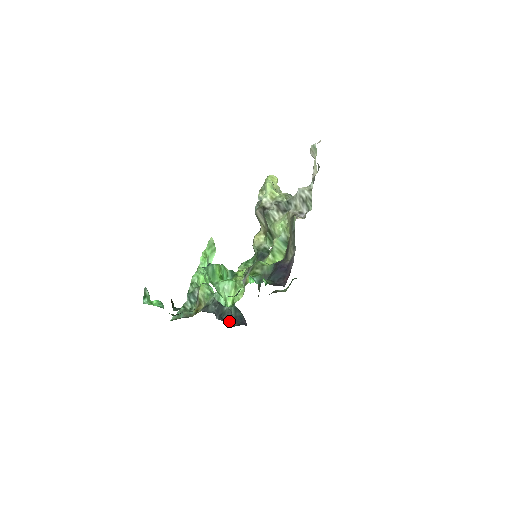
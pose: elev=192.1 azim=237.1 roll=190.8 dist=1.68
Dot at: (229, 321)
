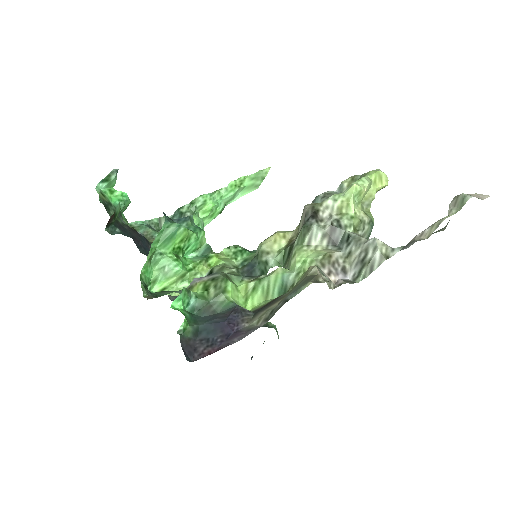
Dot at: occluded
